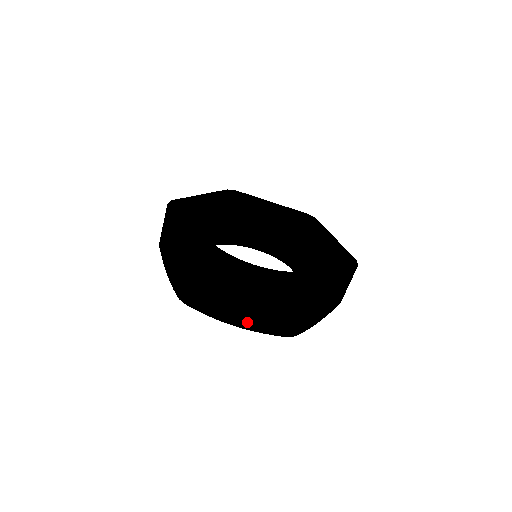
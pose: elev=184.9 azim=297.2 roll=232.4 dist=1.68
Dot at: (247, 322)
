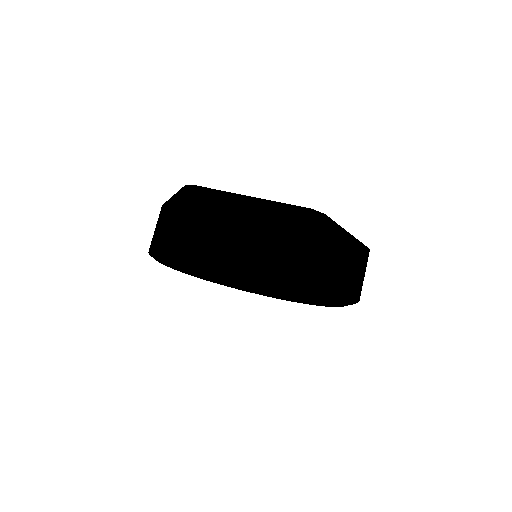
Dot at: (249, 257)
